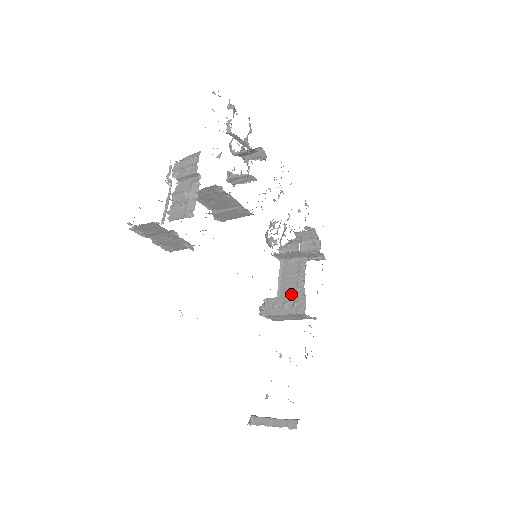
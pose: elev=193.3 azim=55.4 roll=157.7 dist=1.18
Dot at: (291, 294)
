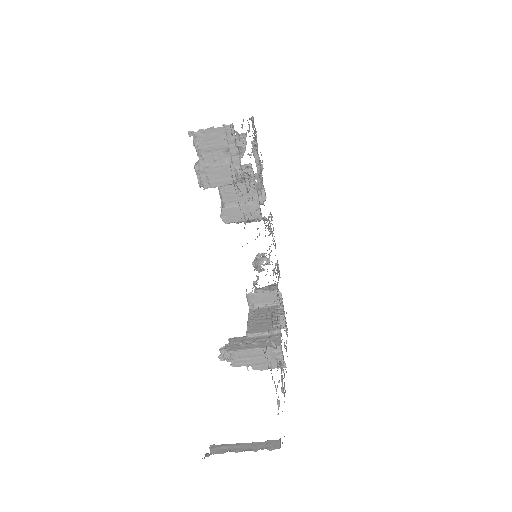
Dot at: (264, 330)
